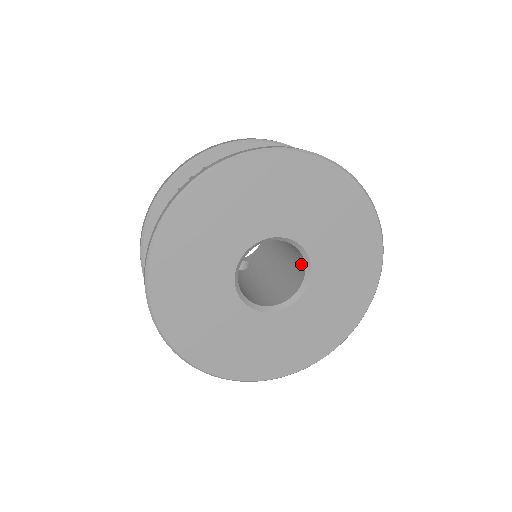
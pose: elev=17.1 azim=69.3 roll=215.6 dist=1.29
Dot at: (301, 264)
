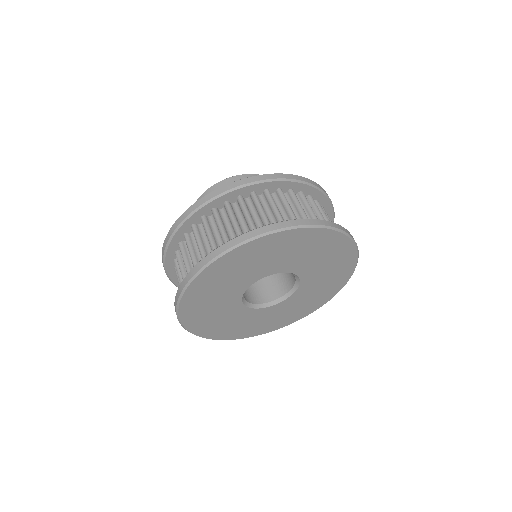
Dot at: (292, 276)
